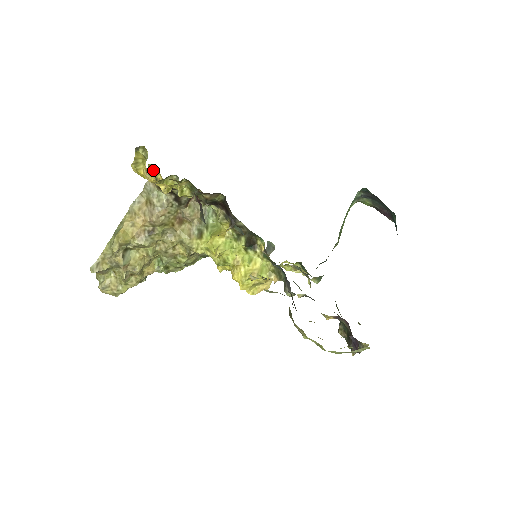
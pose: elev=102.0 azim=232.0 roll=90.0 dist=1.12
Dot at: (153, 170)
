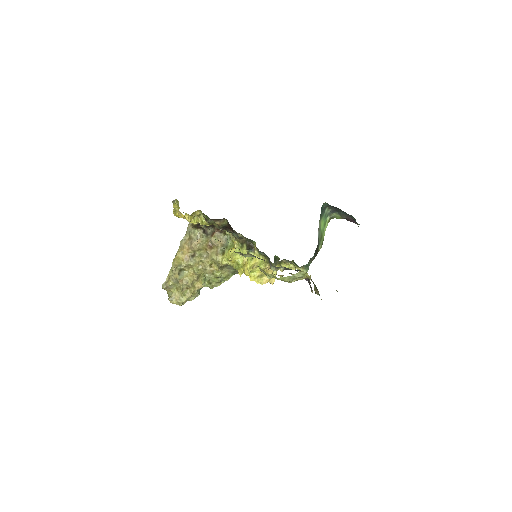
Dot at: occluded
